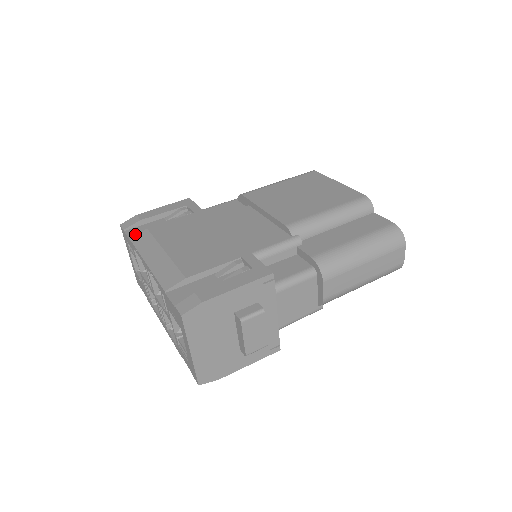
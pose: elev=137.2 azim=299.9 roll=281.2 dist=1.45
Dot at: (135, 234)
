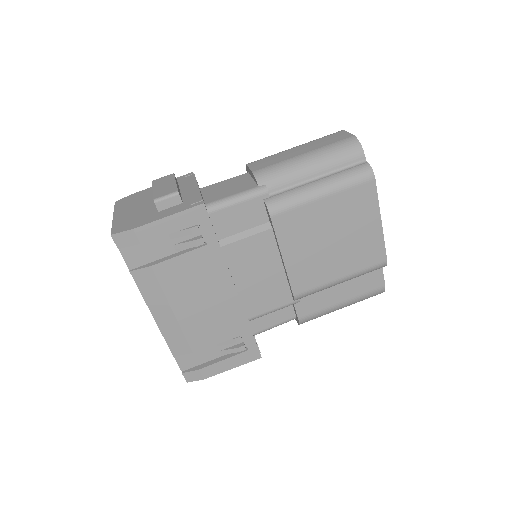
Dot at: (134, 260)
